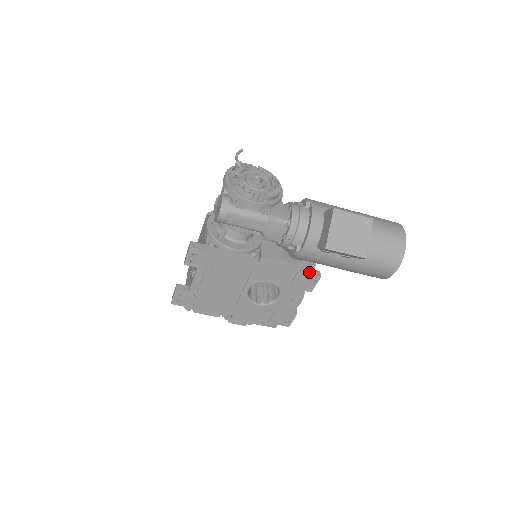
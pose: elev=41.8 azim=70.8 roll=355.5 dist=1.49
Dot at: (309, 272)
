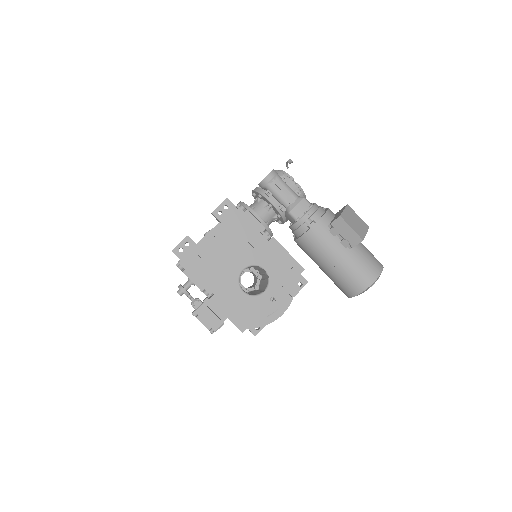
Dot at: occluded
